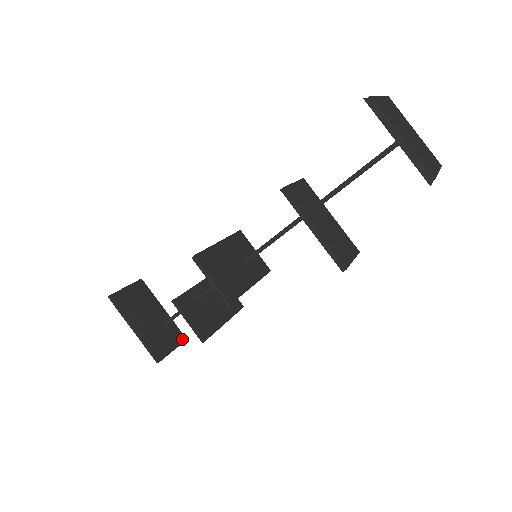
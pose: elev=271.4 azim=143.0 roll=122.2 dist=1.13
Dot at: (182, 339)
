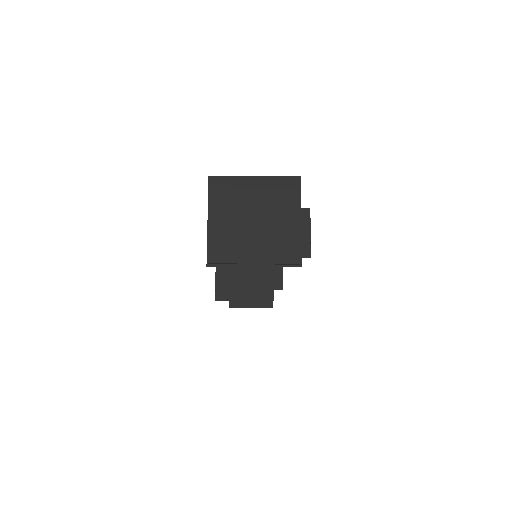
Dot at: occluded
